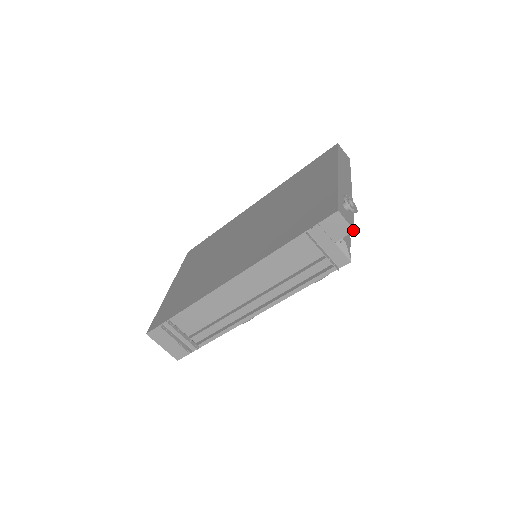
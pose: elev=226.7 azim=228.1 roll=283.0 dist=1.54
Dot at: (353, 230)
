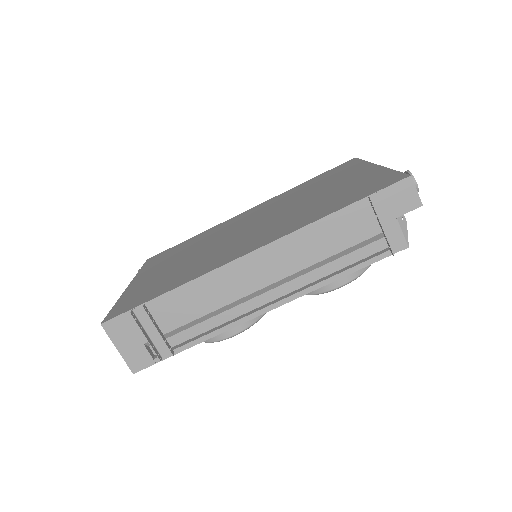
Dot at: (421, 204)
